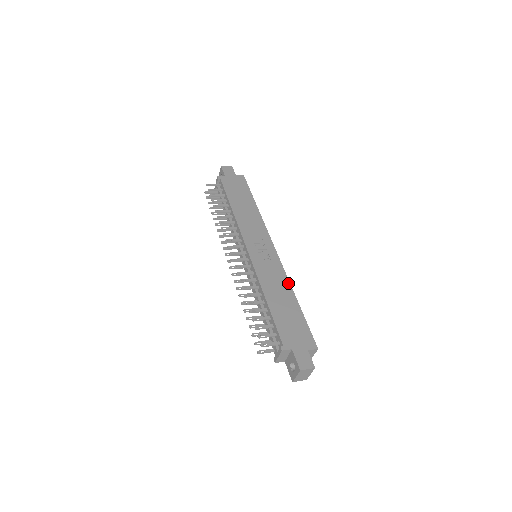
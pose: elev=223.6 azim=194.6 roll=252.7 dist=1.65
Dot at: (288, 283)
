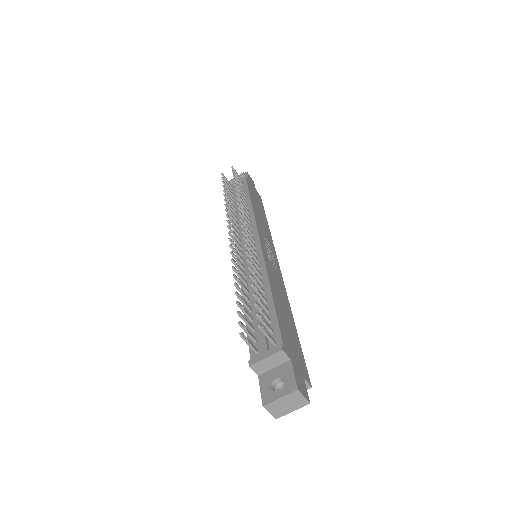
Dot at: (288, 301)
